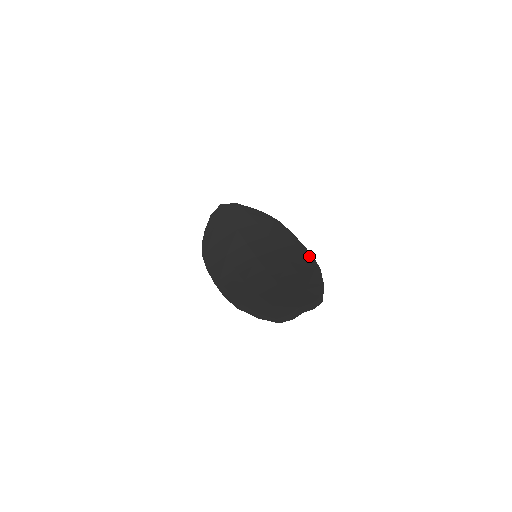
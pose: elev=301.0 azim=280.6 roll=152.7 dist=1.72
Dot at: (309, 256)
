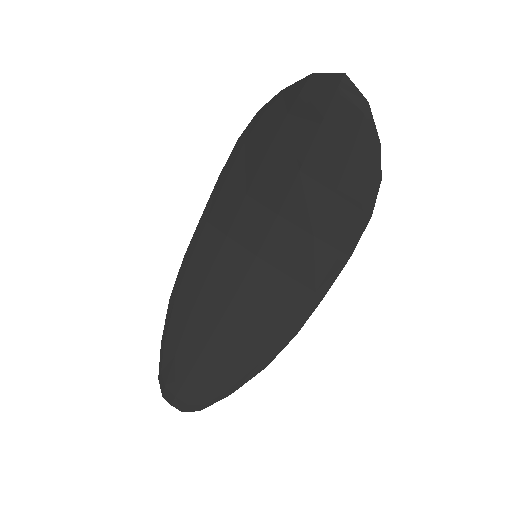
Dot at: (289, 335)
